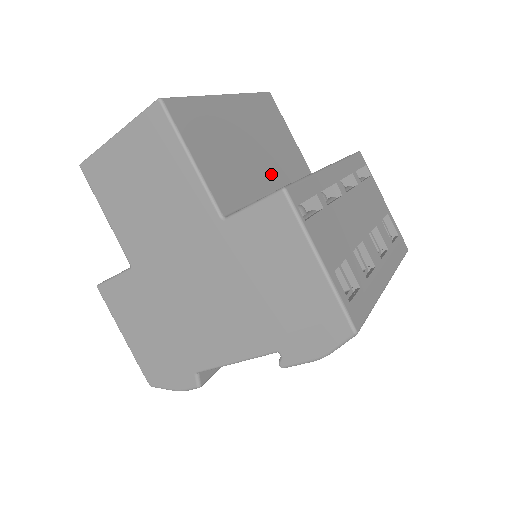
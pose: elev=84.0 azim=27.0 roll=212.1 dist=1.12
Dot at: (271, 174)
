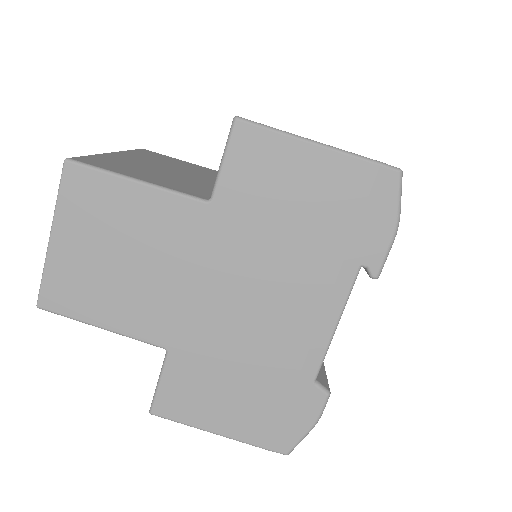
Dot at: (205, 179)
